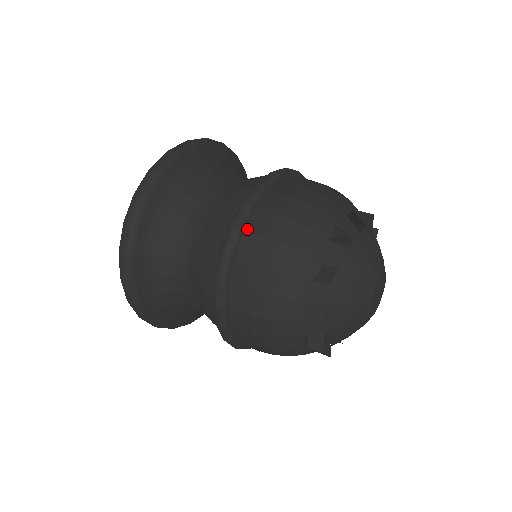
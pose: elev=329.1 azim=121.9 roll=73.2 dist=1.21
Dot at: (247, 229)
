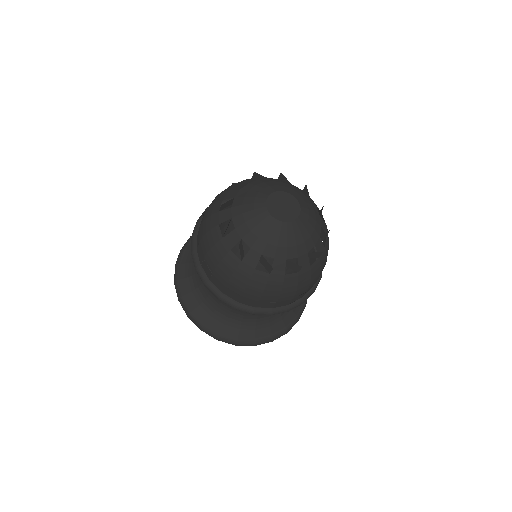
Dot at: occluded
